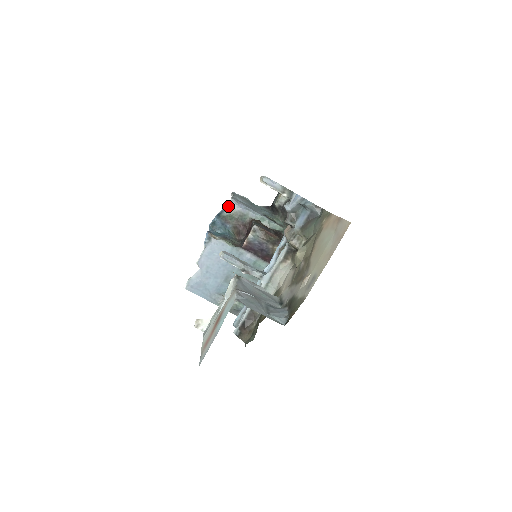
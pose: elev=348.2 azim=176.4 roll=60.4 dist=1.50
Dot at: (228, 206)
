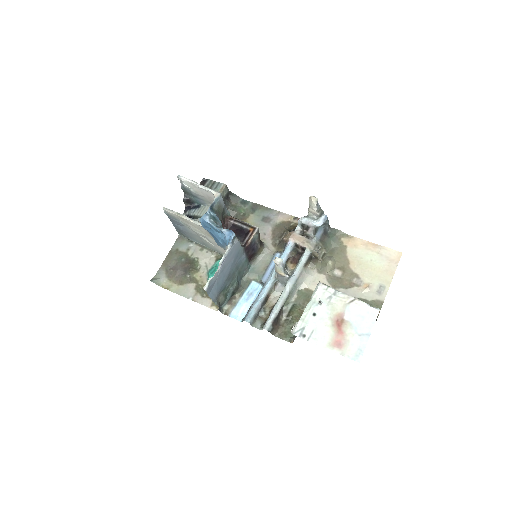
Dot at: (219, 200)
